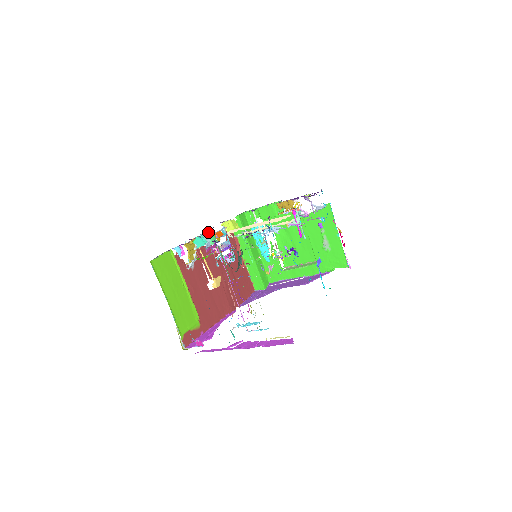
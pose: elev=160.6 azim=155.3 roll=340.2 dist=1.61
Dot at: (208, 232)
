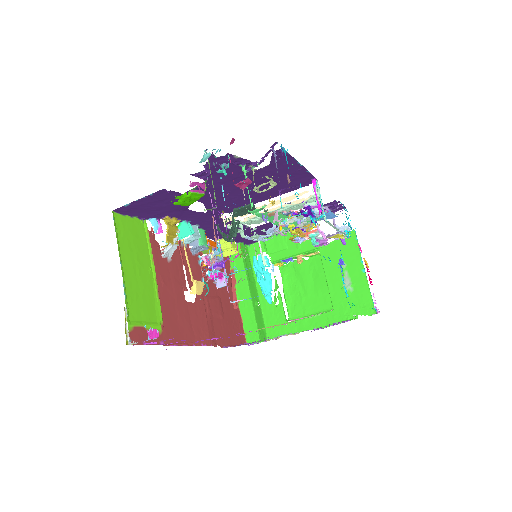
Dot at: (199, 231)
